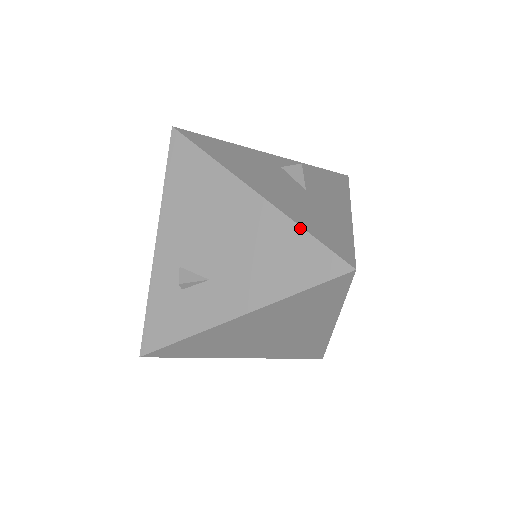
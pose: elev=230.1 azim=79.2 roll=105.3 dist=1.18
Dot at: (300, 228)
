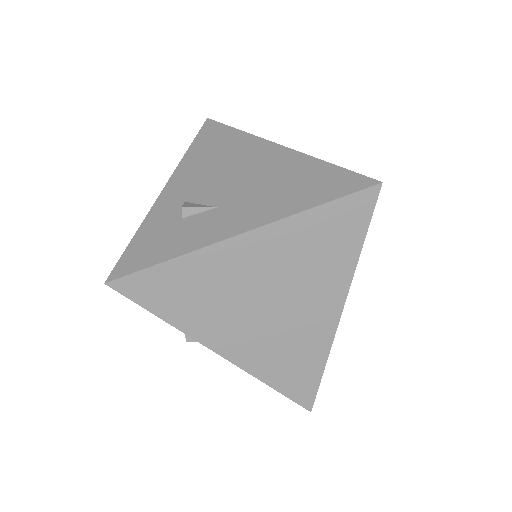
Dot at: (324, 162)
